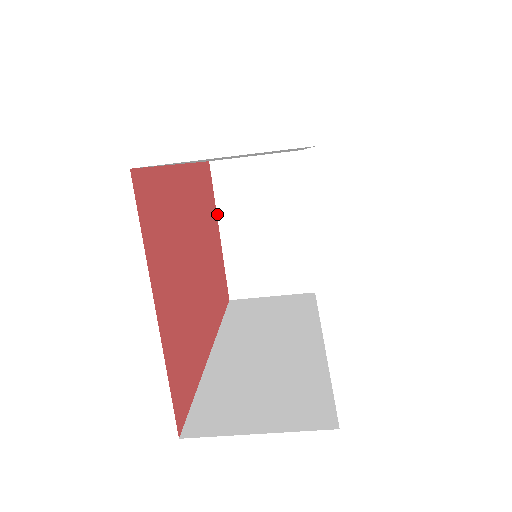
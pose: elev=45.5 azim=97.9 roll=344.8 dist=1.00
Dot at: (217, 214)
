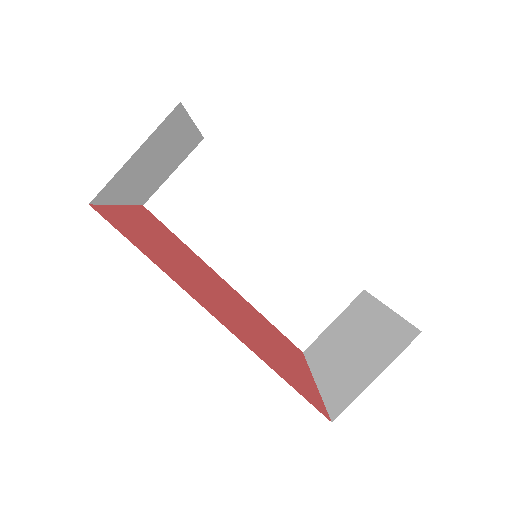
Dot at: (311, 372)
